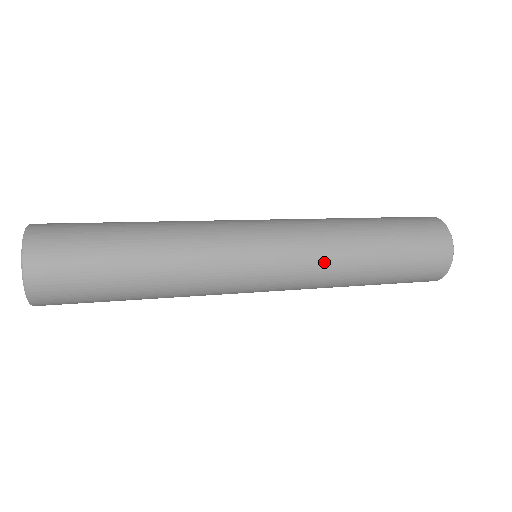
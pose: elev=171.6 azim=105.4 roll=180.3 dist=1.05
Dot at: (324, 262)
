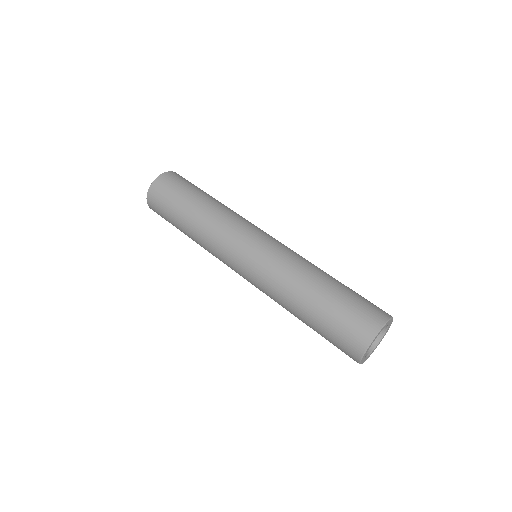
Dot at: (270, 297)
